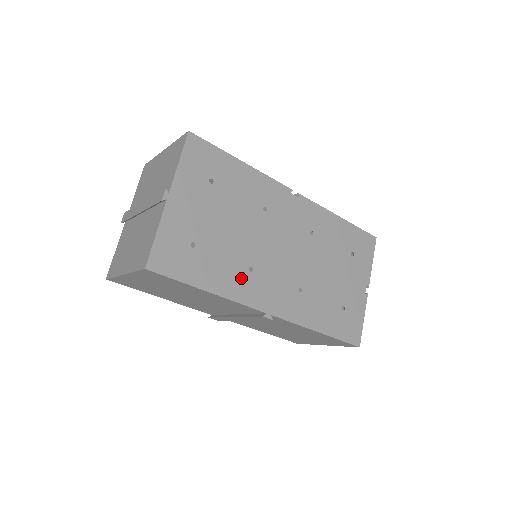
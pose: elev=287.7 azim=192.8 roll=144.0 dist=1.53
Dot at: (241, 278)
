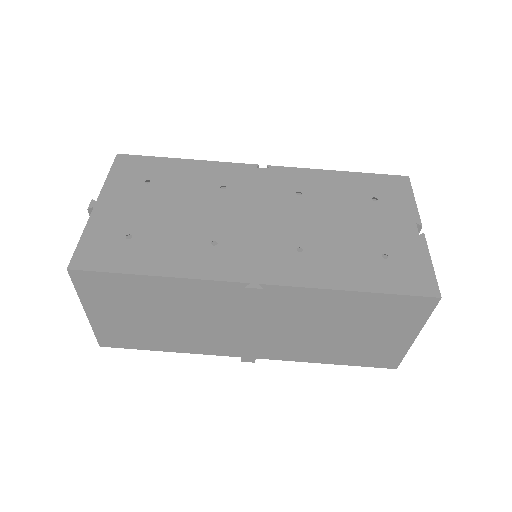
Dot at: (202, 254)
